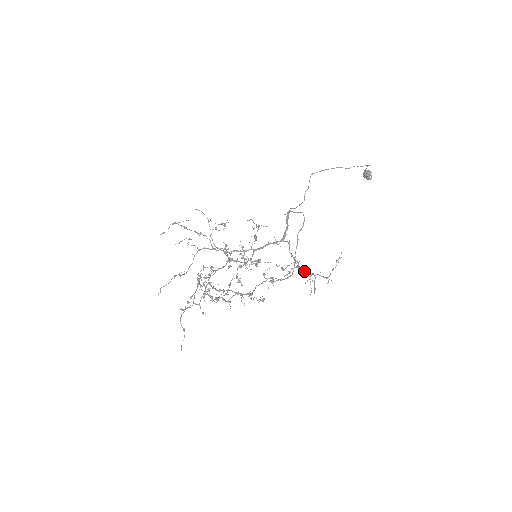
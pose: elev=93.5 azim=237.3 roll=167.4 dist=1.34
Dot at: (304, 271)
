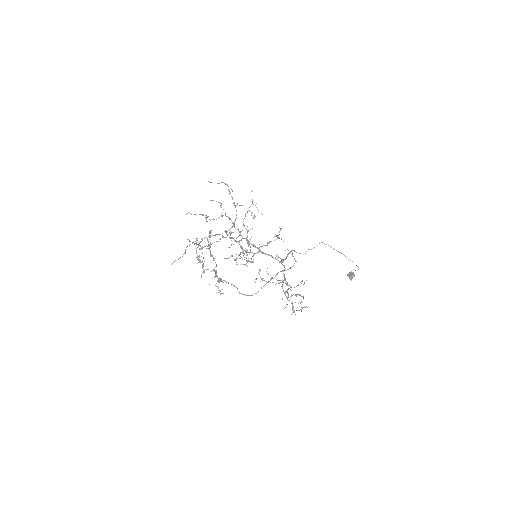
Dot at: (284, 292)
